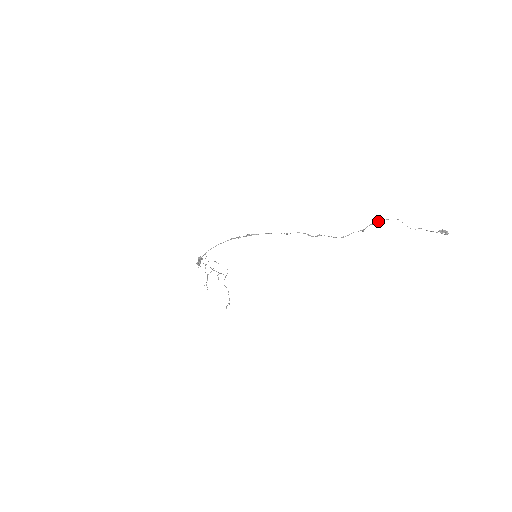
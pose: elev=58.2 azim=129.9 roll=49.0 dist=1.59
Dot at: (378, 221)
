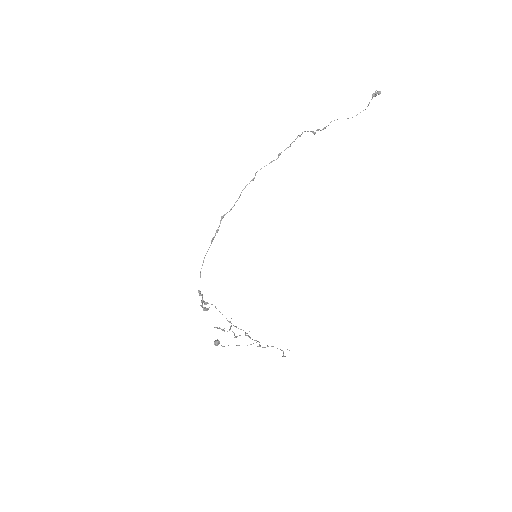
Dot at: (321, 130)
